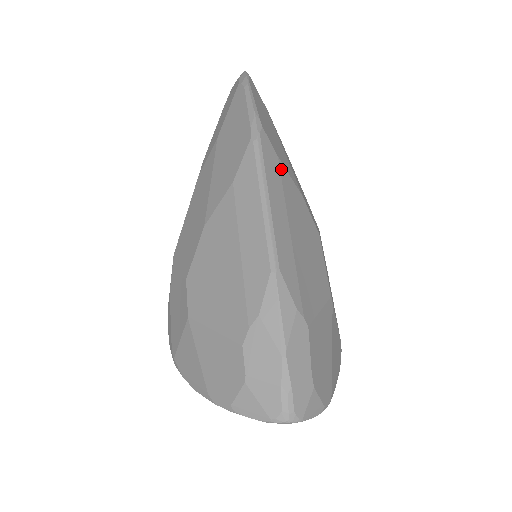
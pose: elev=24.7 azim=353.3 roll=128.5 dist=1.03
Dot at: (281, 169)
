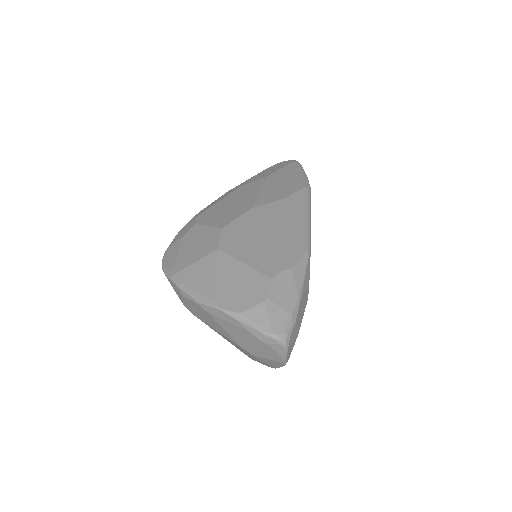
Dot at: occluded
